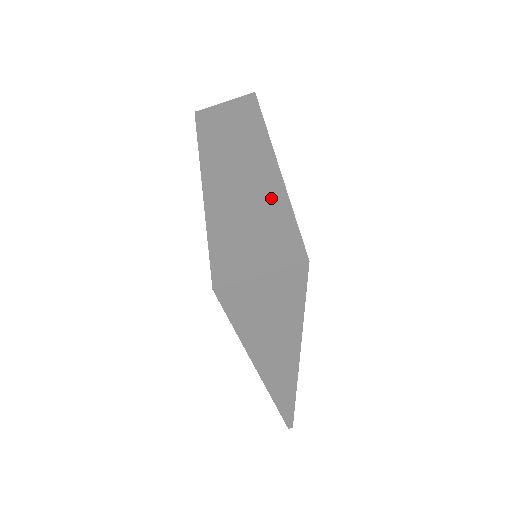
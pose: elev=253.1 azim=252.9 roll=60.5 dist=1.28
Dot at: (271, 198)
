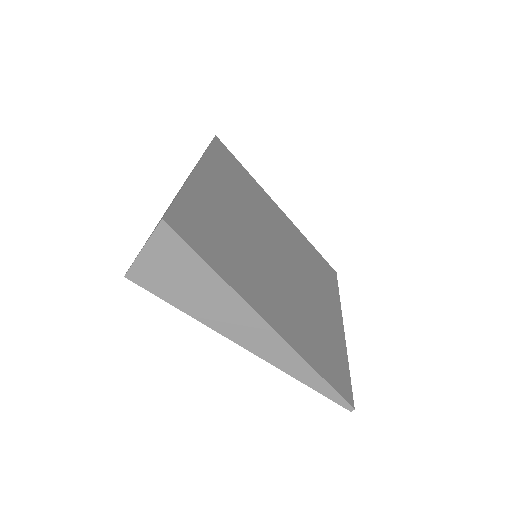
Dot at: occluded
